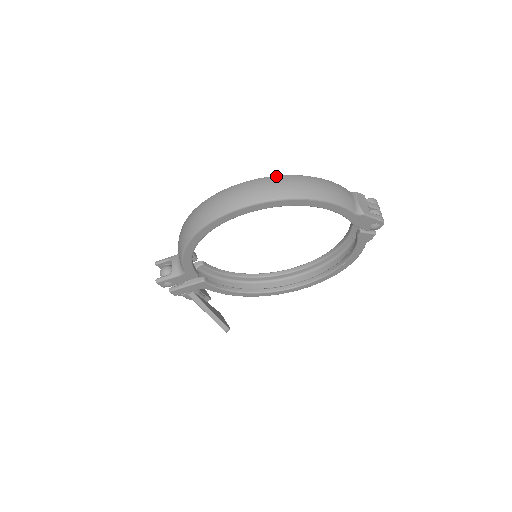
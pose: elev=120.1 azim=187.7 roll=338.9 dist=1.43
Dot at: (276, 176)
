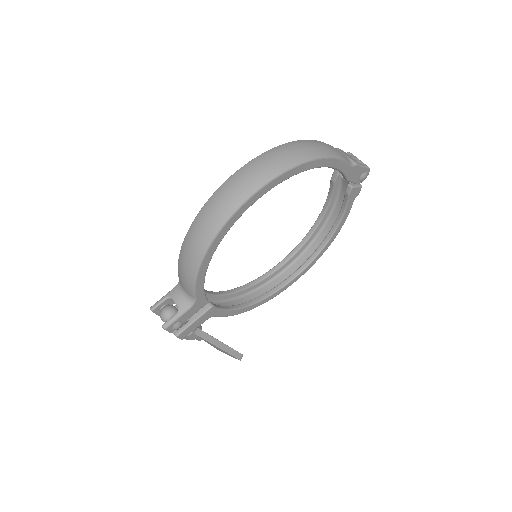
Dot at: (274, 148)
